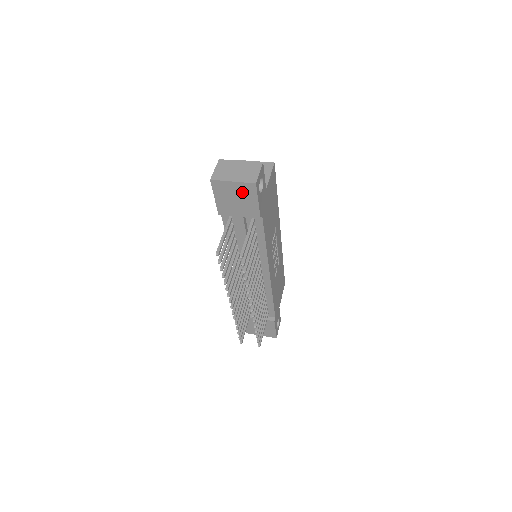
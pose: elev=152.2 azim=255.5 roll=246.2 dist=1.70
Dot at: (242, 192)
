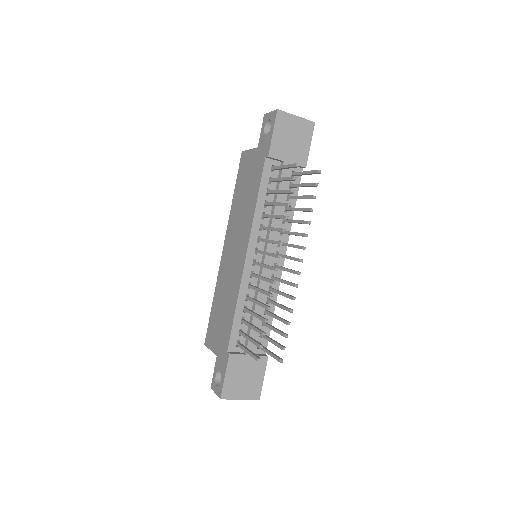
Dot at: (300, 130)
